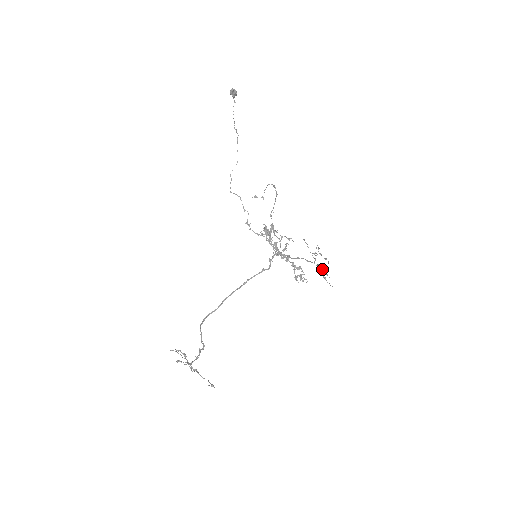
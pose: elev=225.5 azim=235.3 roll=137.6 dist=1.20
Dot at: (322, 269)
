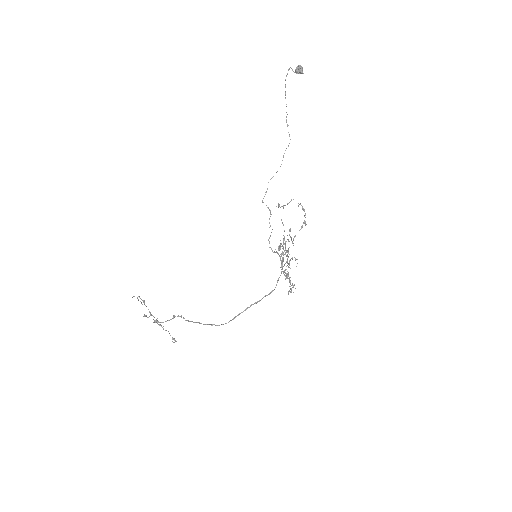
Dot at: (289, 254)
